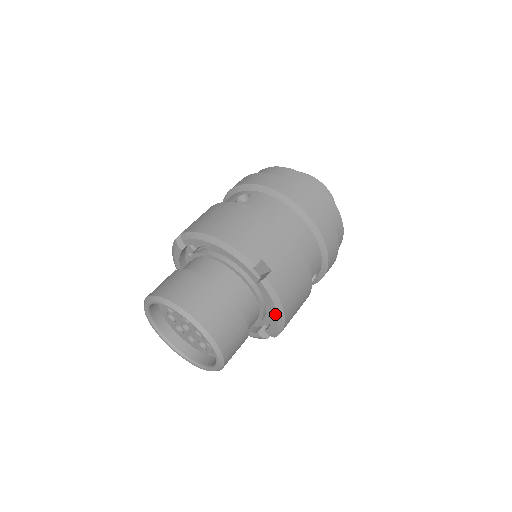
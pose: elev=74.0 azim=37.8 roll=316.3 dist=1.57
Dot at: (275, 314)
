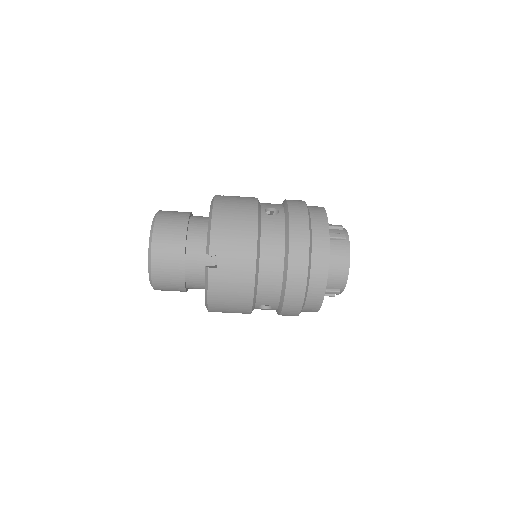
Dot at: occluded
